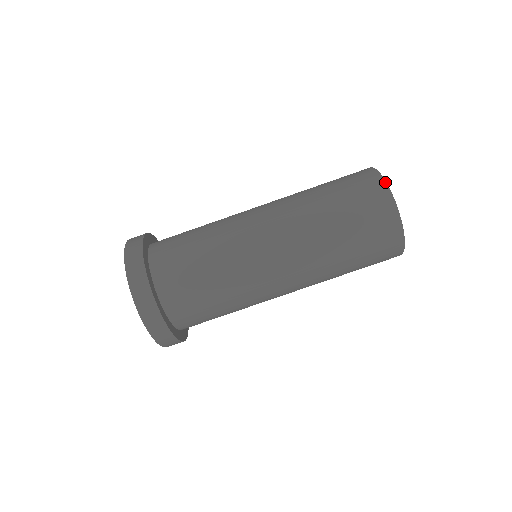
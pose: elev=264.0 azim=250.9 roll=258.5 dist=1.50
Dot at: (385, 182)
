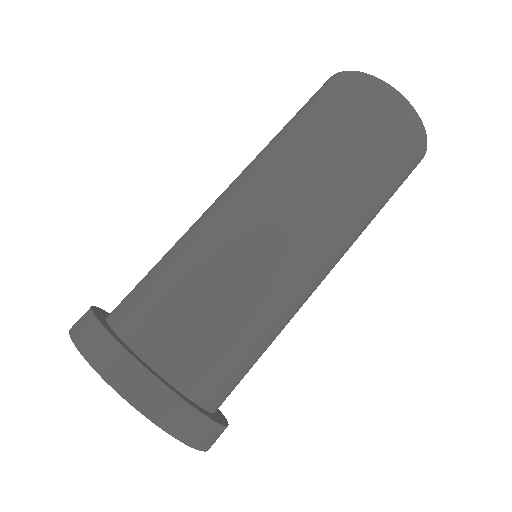
Dot at: (370, 76)
